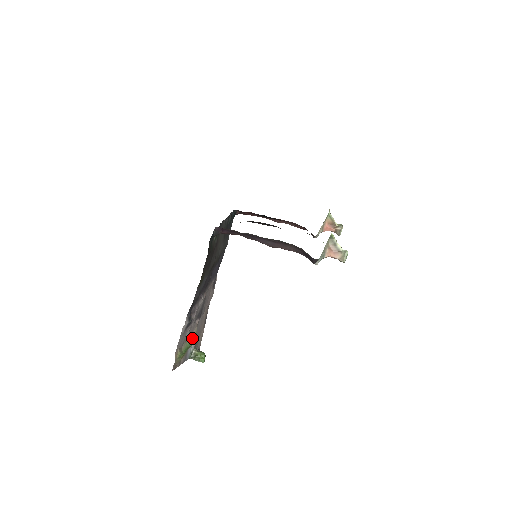
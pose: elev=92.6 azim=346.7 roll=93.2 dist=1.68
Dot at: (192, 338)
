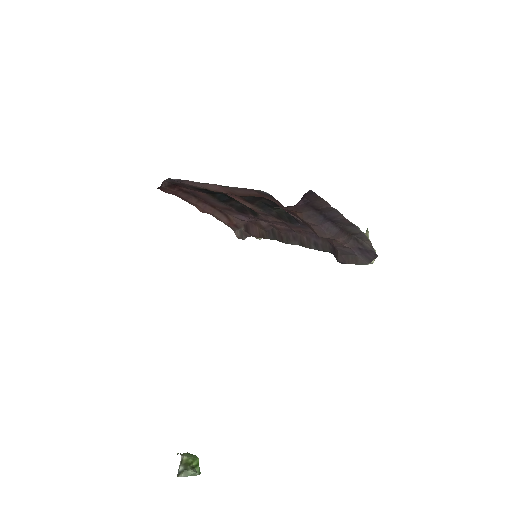
Dot at: occluded
